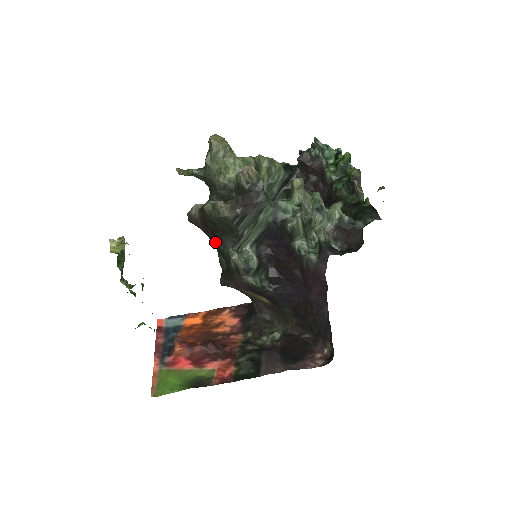
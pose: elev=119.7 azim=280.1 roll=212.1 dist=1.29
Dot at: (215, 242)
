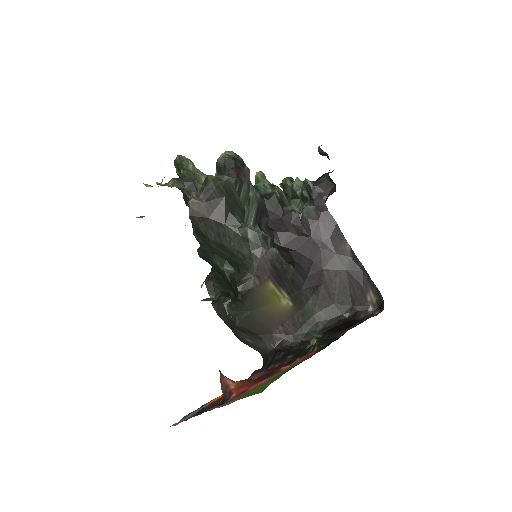
Dot at: (222, 227)
